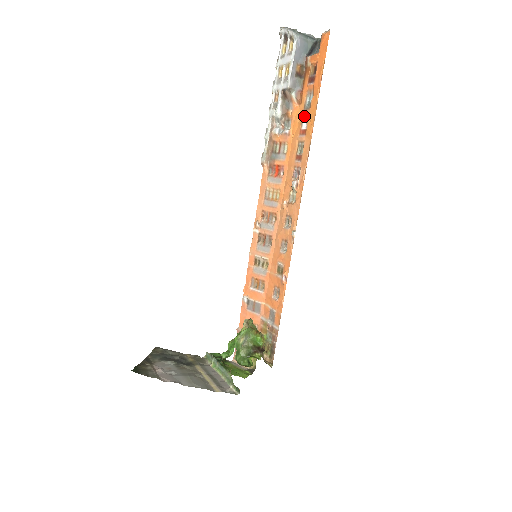
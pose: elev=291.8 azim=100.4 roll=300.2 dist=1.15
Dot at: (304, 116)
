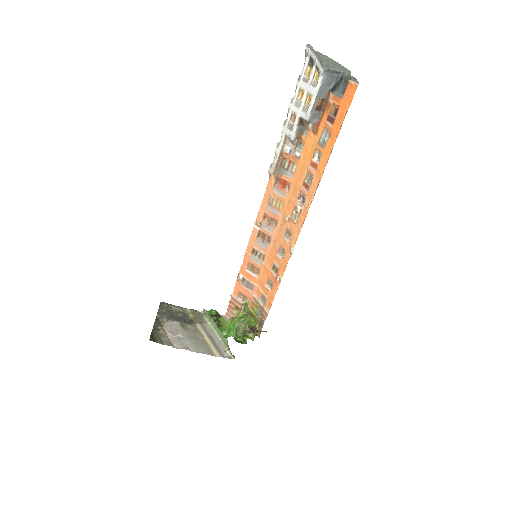
Dot at: (317, 150)
